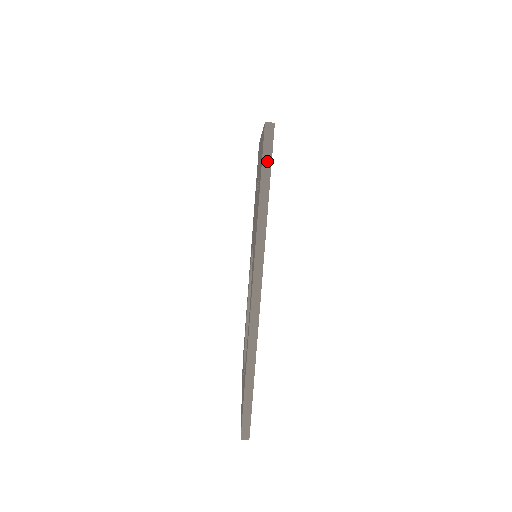
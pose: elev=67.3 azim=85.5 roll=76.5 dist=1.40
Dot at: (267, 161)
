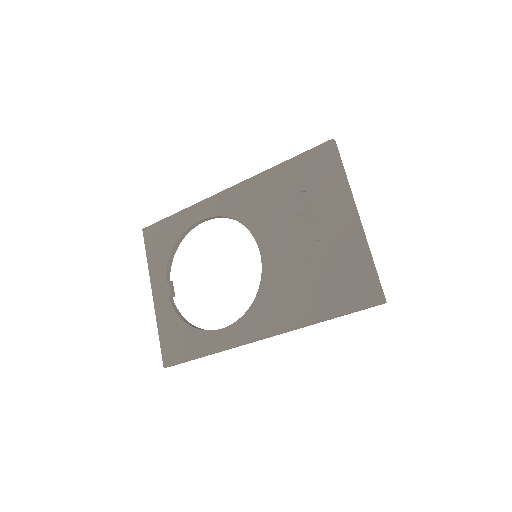
Dot at: (356, 311)
